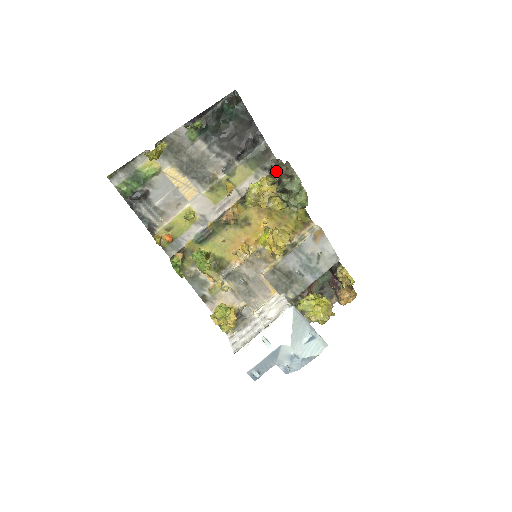
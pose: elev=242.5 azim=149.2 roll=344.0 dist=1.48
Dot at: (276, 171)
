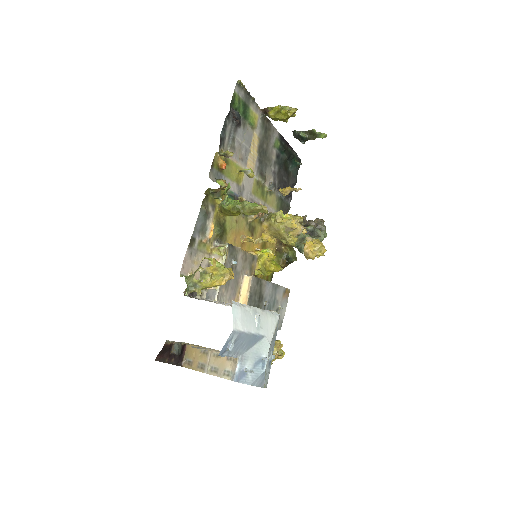
Dot at: (305, 219)
